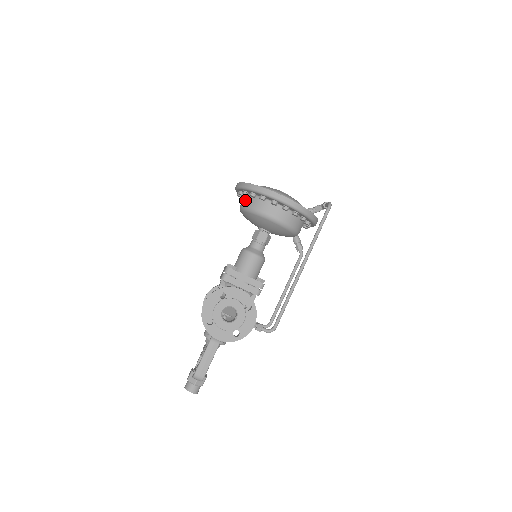
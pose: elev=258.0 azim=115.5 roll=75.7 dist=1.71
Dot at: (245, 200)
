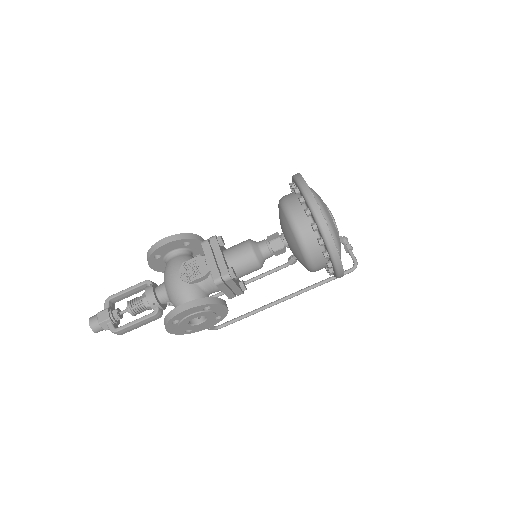
Dot at: (306, 226)
